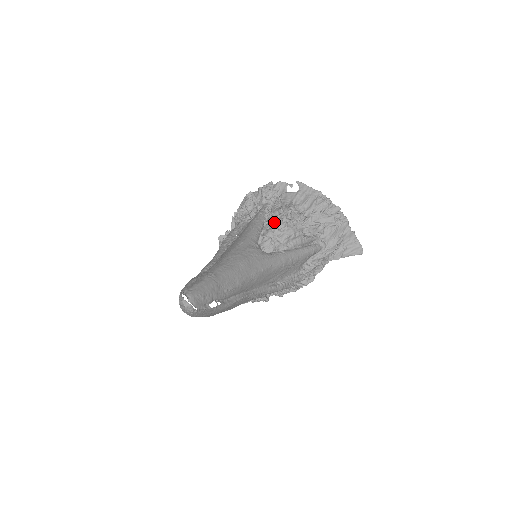
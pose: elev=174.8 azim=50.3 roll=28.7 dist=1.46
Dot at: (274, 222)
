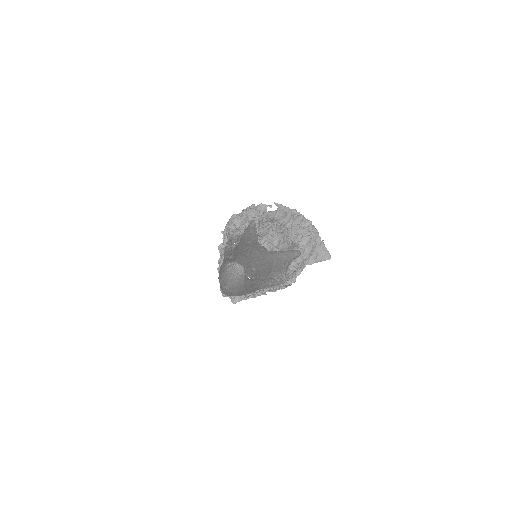
Dot at: (266, 230)
